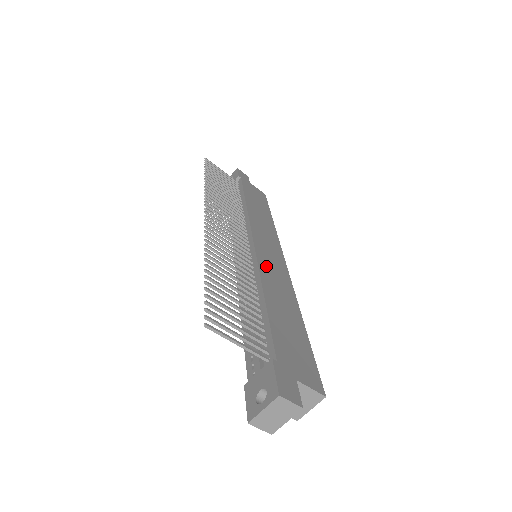
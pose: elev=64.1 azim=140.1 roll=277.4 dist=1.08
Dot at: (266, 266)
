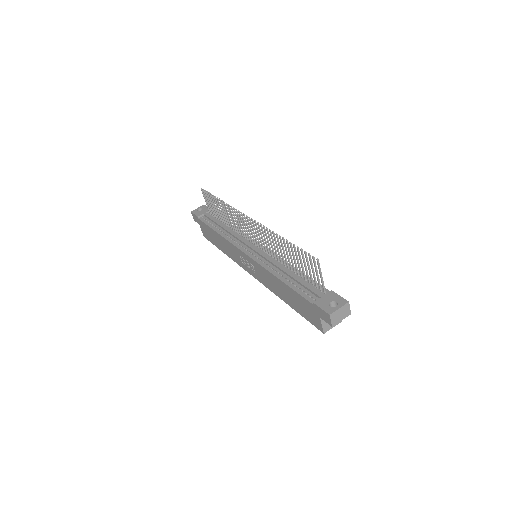
Dot at: occluded
